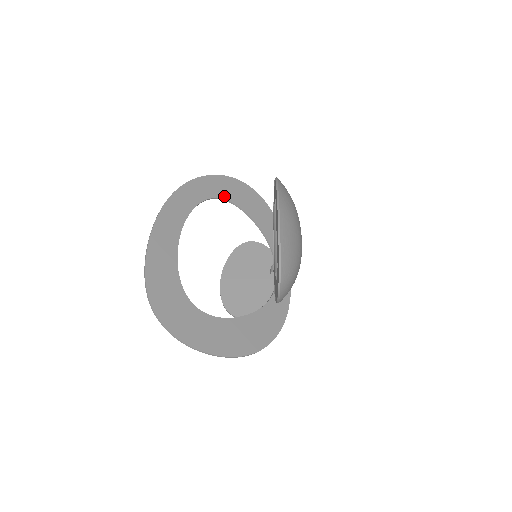
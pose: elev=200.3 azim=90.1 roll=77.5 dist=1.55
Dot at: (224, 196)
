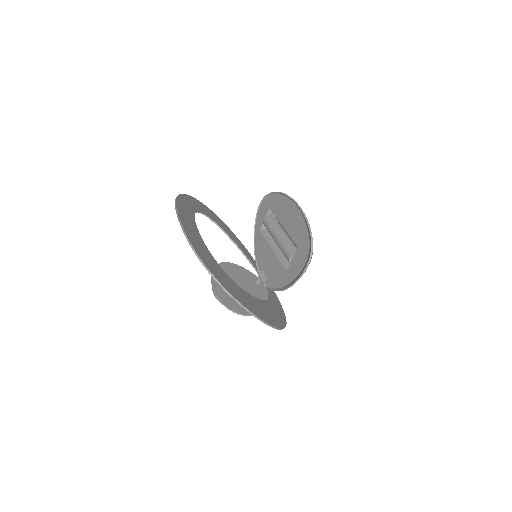
Dot at: (209, 215)
